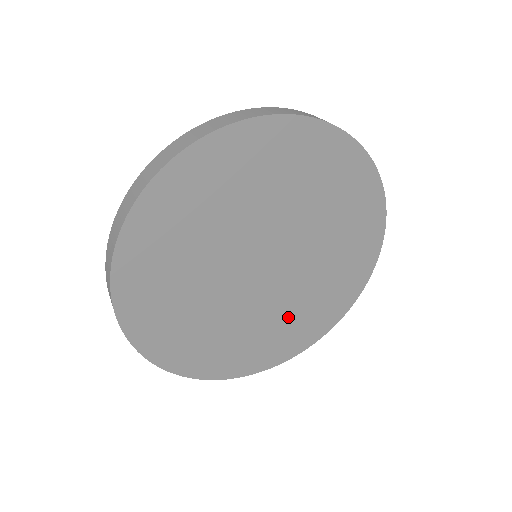
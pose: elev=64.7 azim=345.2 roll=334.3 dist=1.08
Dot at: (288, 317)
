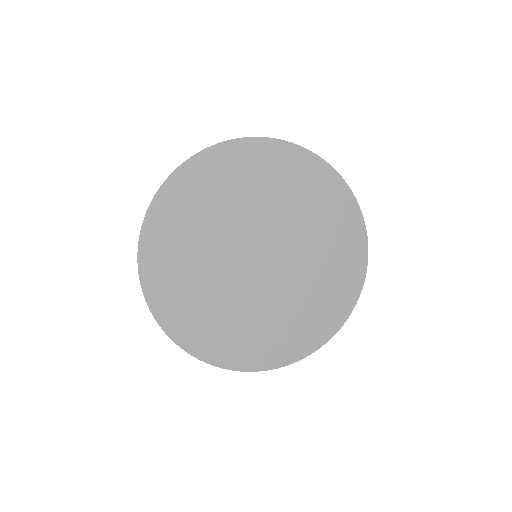
Dot at: (268, 321)
